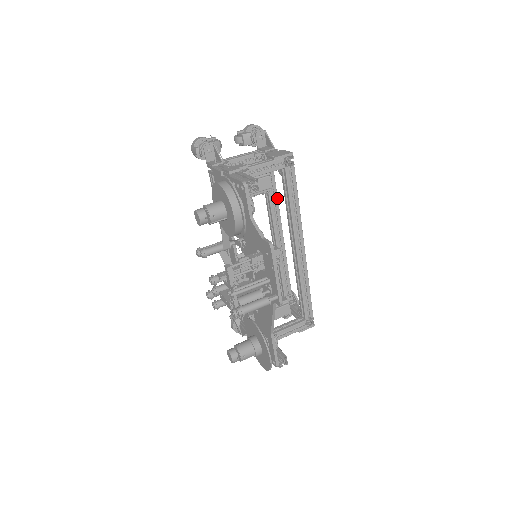
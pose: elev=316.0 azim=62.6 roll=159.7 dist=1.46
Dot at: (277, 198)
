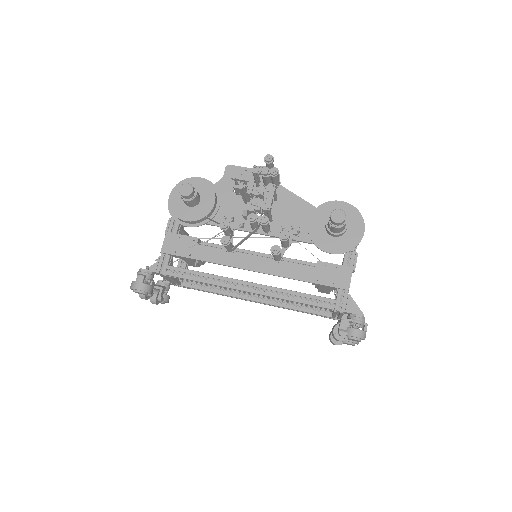
Dot at: occluded
